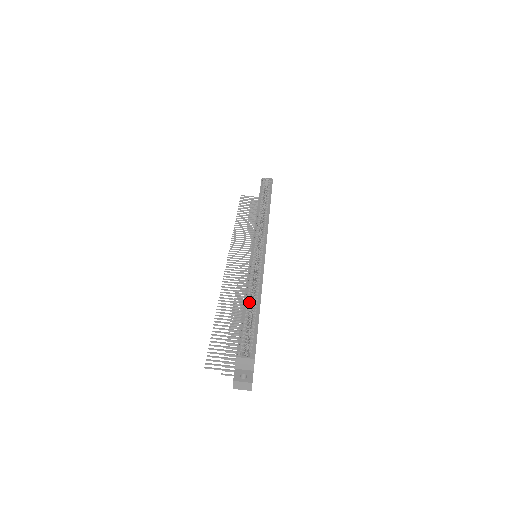
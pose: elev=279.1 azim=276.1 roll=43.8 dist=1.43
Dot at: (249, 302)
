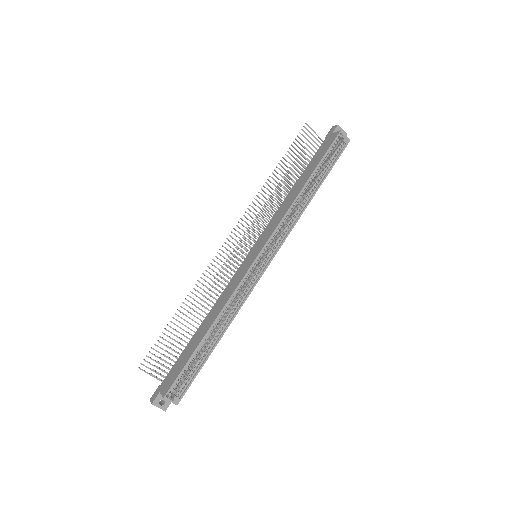
Dot at: occluded
